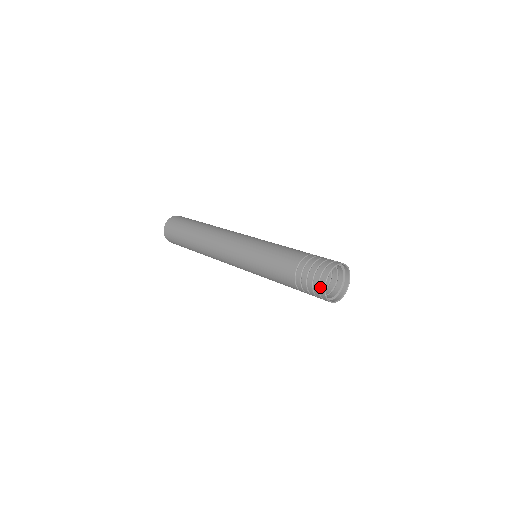
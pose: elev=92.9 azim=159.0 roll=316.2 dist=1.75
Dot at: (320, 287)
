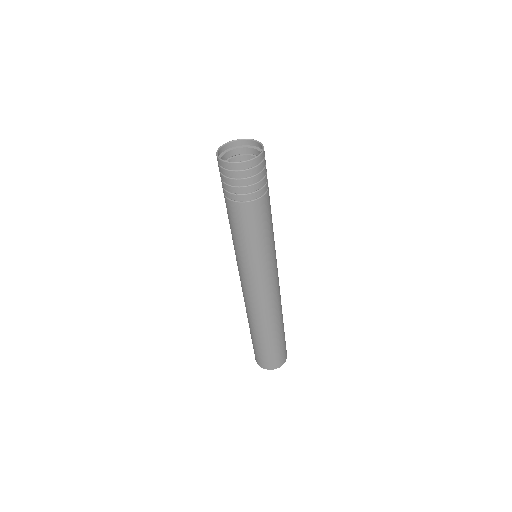
Dot at: (224, 167)
